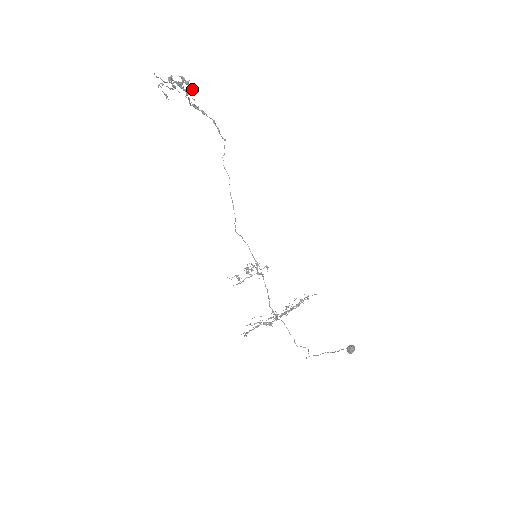
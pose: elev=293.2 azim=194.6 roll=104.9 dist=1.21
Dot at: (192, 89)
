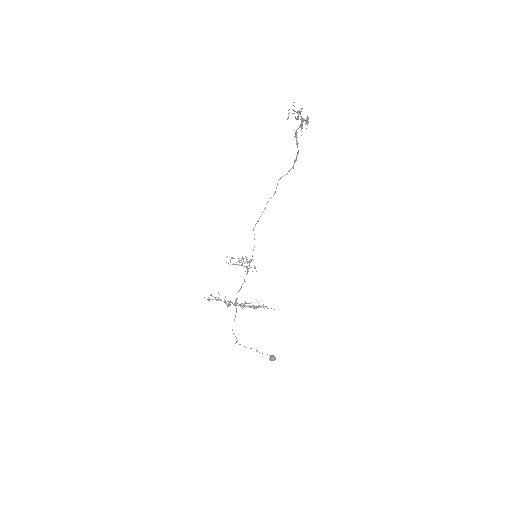
Dot at: (306, 128)
